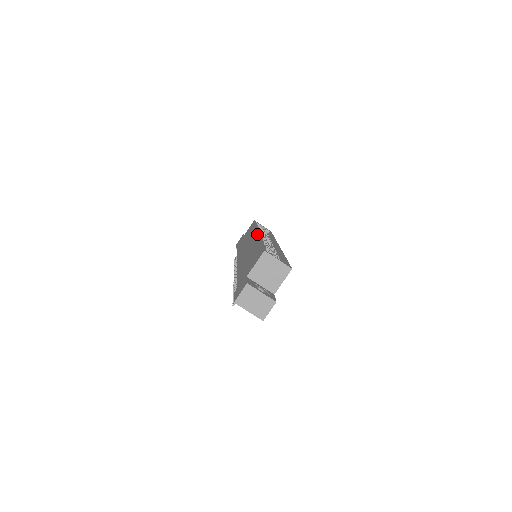
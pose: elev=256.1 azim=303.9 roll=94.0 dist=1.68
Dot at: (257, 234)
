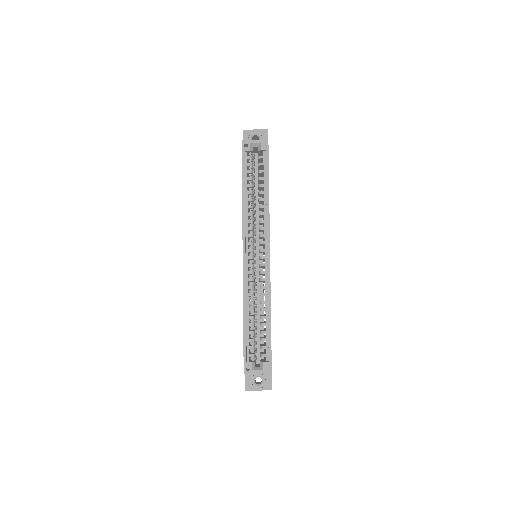
Dot at: occluded
